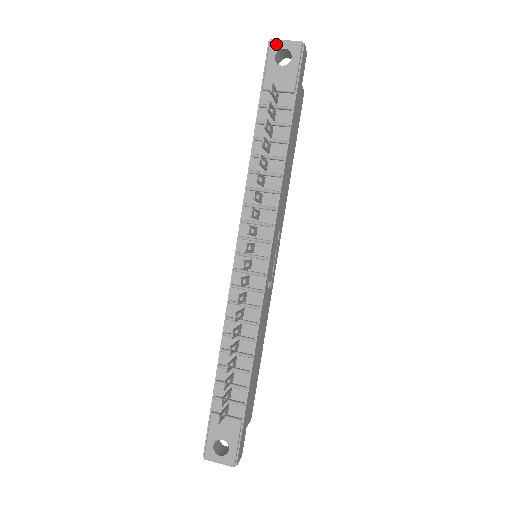
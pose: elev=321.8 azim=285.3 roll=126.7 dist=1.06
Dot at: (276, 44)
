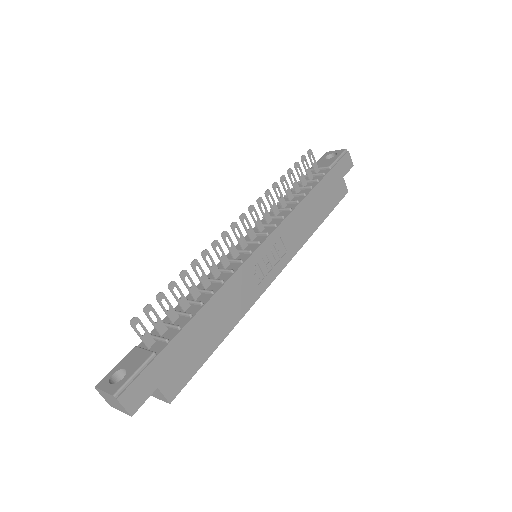
Dot at: (329, 153)
